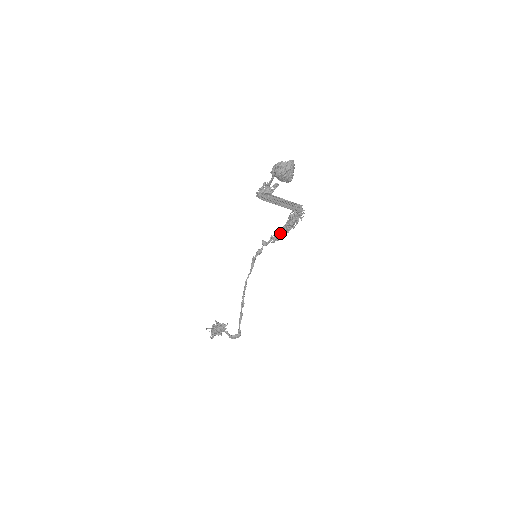
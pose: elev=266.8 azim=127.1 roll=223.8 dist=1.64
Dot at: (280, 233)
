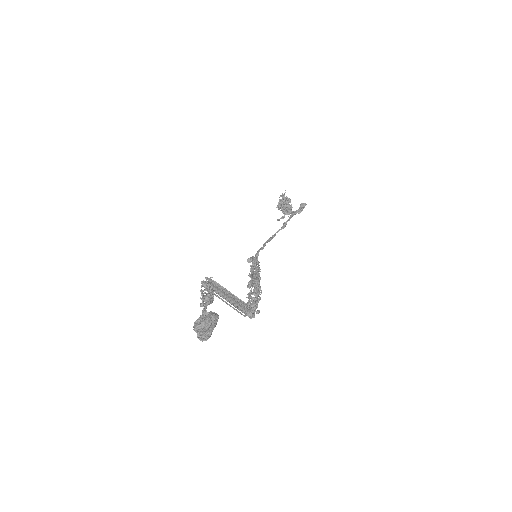
Dot at: occluded
